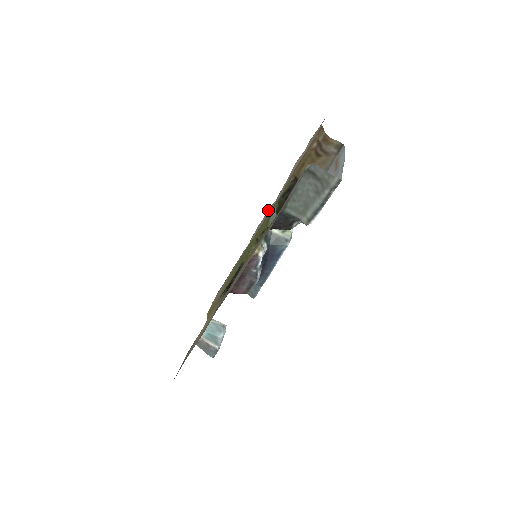
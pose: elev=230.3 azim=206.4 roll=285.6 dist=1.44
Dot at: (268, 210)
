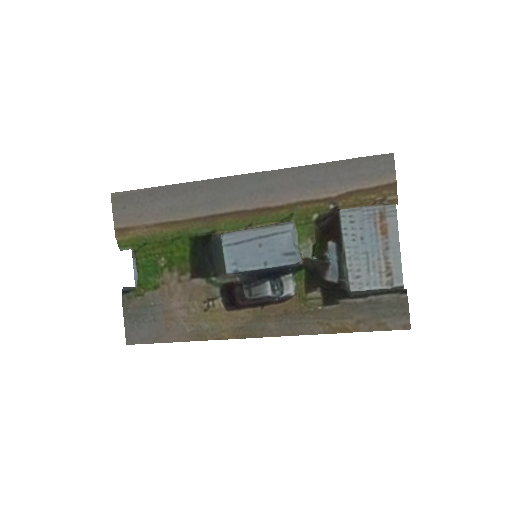
Dot at: (257, 173)
